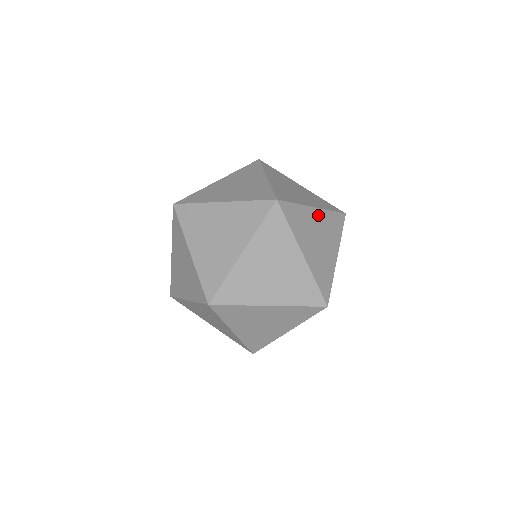
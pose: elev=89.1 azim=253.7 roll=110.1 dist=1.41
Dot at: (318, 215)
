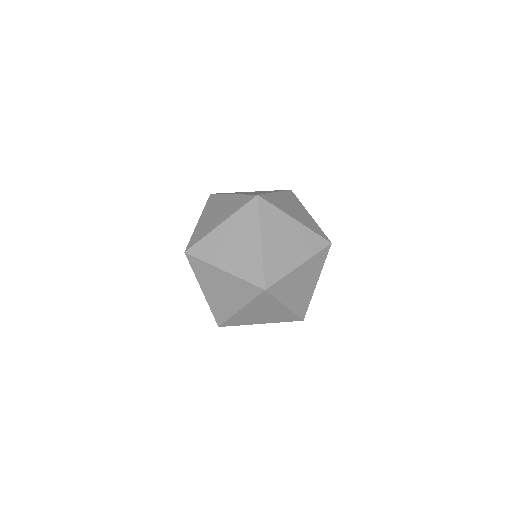
Dot at: (281, 196)
